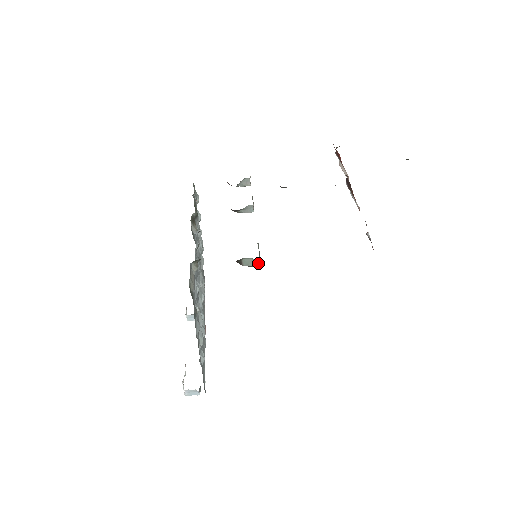
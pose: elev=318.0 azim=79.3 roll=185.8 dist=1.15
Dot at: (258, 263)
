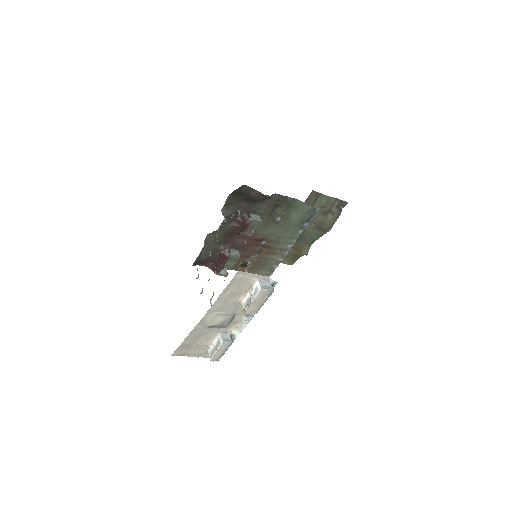
Dot at: (260, 219)
